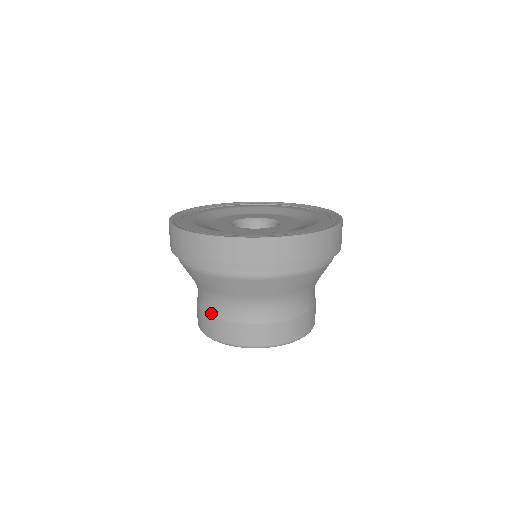
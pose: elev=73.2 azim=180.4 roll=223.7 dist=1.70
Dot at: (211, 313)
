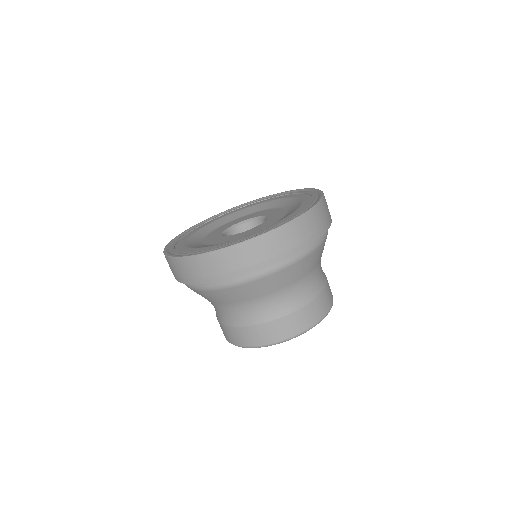
Dot at: (279, 315)
